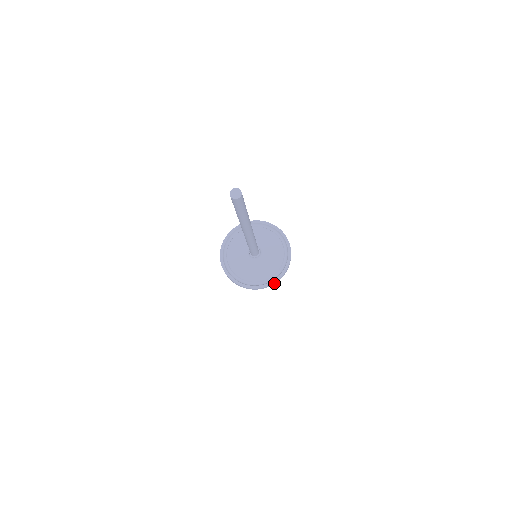
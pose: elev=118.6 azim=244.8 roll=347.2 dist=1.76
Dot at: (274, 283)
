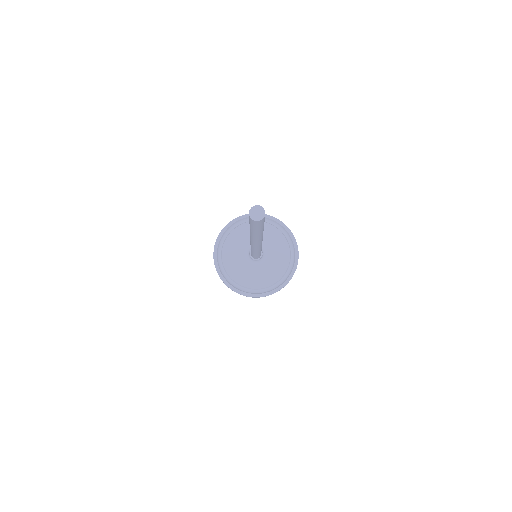
Dot at: occluded
